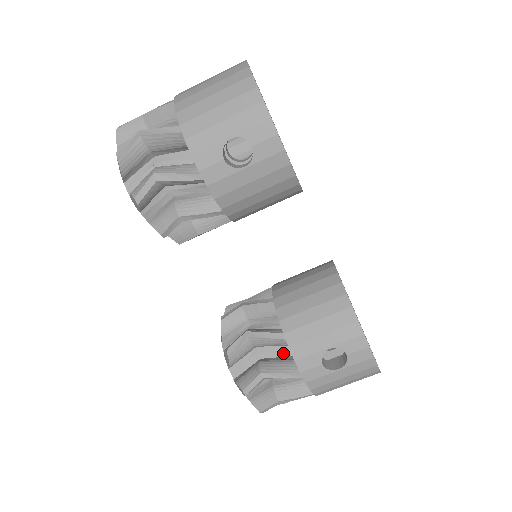
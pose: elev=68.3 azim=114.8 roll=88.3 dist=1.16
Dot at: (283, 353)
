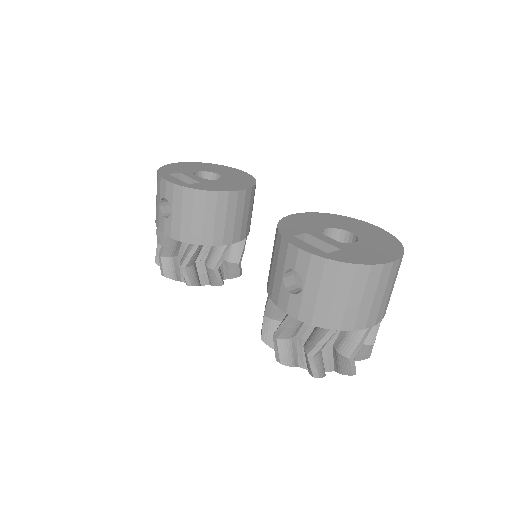
Dot at: occluded
